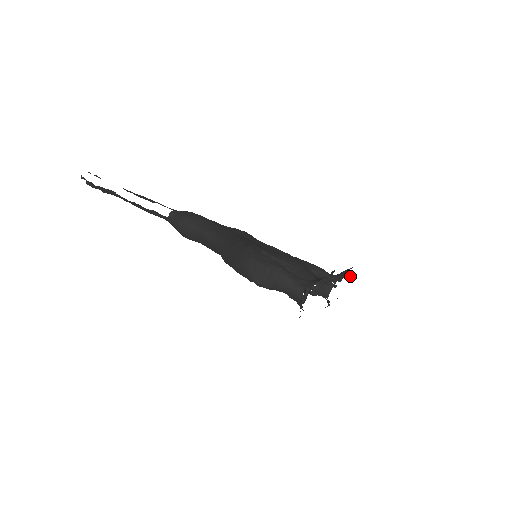
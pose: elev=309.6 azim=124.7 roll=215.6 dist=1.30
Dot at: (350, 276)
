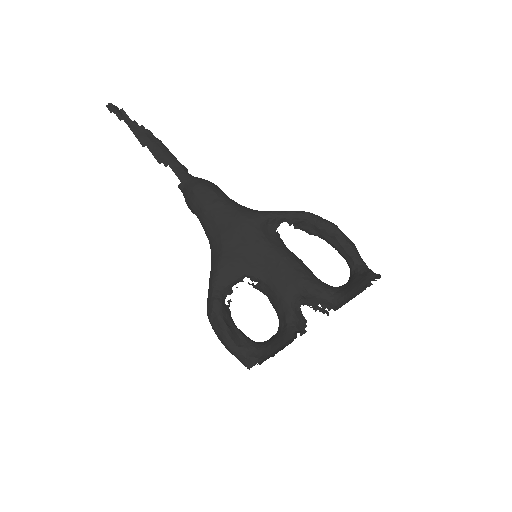
Dot at: occluded
